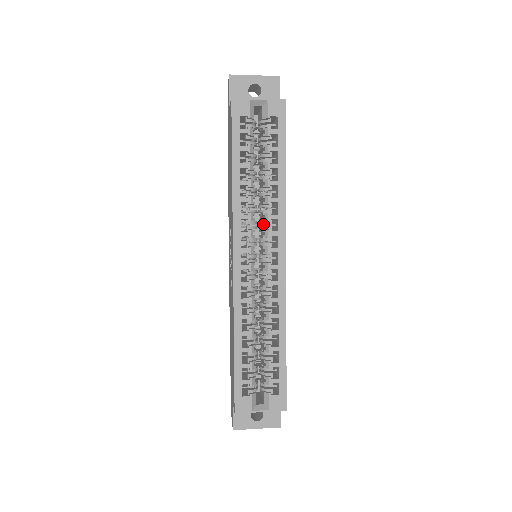
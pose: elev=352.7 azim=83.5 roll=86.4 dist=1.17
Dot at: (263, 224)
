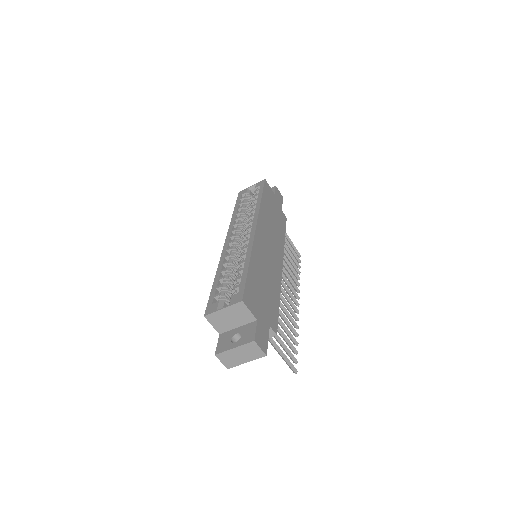
Dot at: occluded
